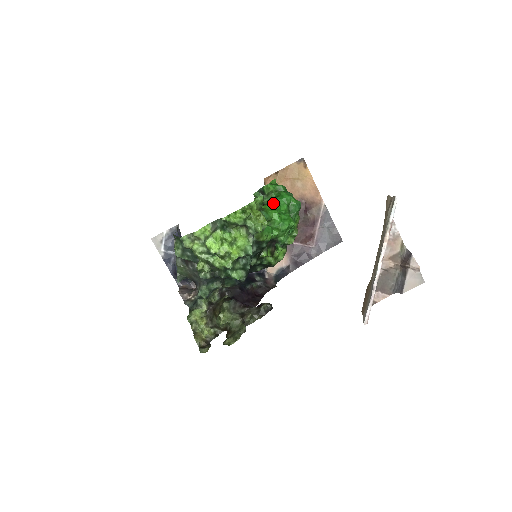
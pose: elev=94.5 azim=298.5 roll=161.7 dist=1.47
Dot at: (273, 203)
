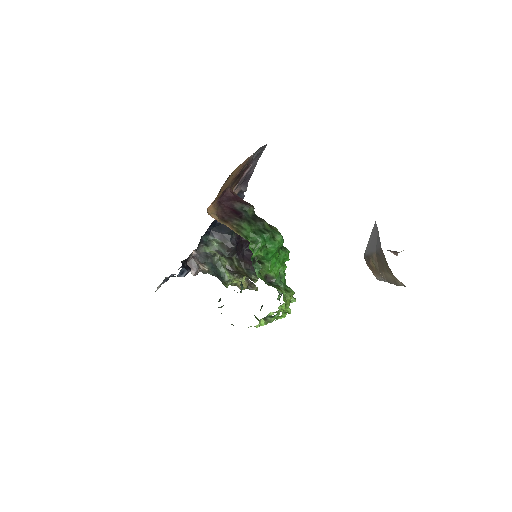
Dot at: (269, 261)
